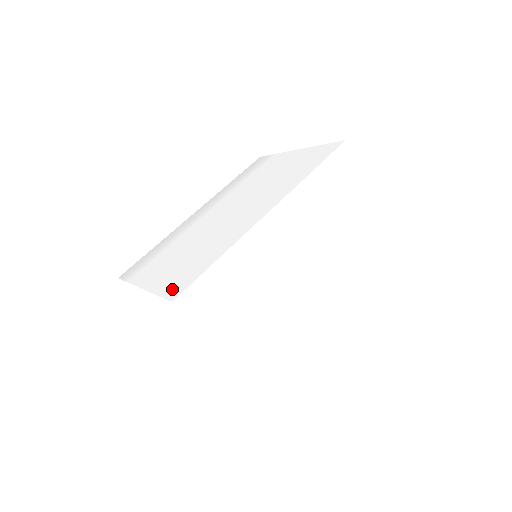
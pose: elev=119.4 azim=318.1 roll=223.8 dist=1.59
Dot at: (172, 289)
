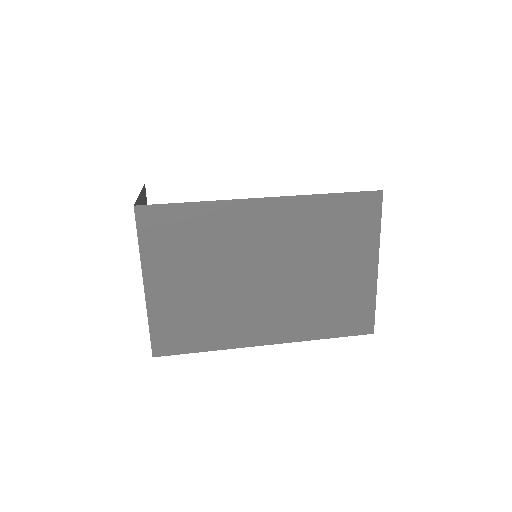
Dot at: occluded
